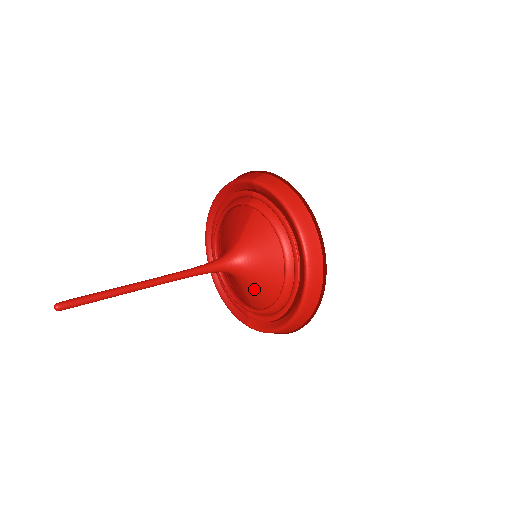
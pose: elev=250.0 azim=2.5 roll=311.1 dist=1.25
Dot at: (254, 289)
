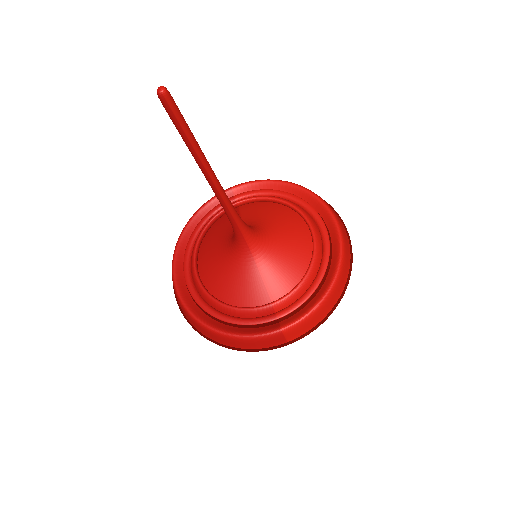
Dot at: (280, 263)
